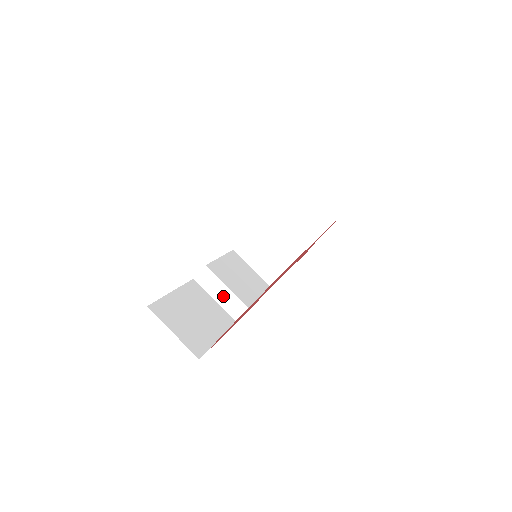
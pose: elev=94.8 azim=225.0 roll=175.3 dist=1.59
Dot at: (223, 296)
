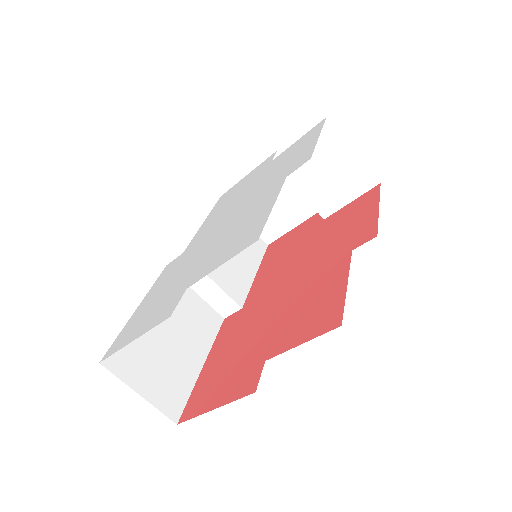
Dot at: (208, 291)
